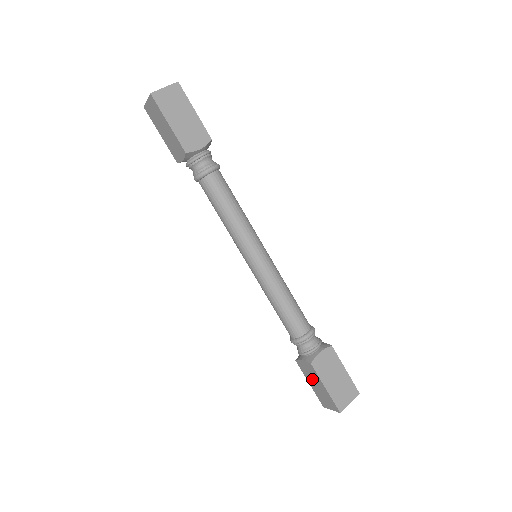
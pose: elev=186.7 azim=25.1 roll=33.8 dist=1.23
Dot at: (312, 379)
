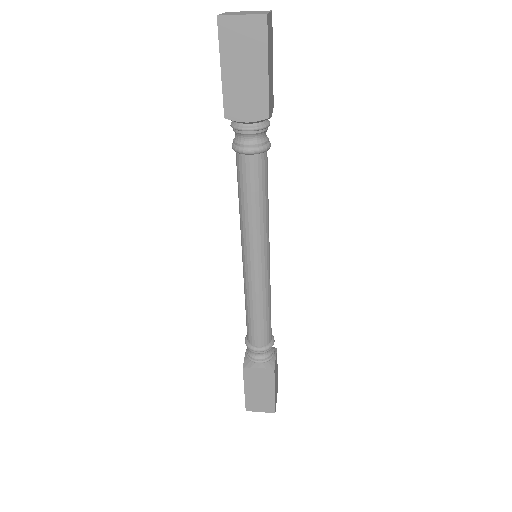
Dot at: occluded
